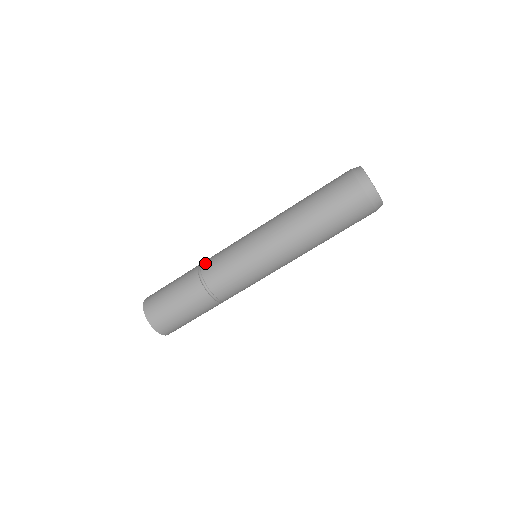
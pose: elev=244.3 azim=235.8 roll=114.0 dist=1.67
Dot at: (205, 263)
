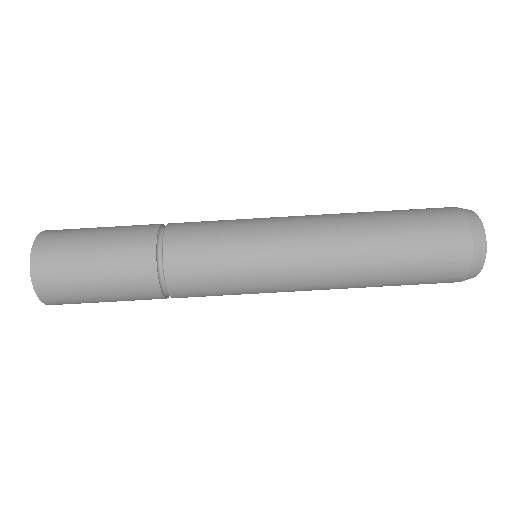
Dot at: occluded
